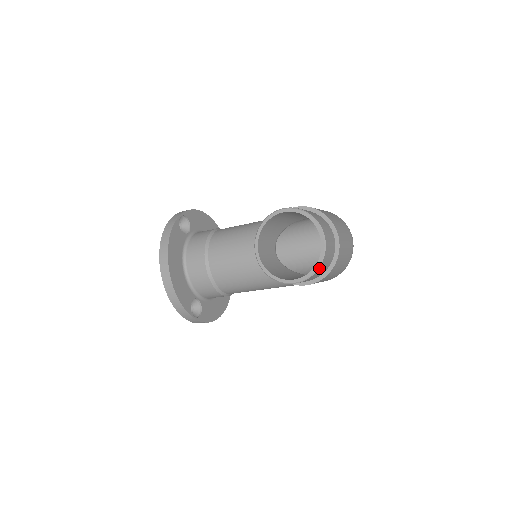
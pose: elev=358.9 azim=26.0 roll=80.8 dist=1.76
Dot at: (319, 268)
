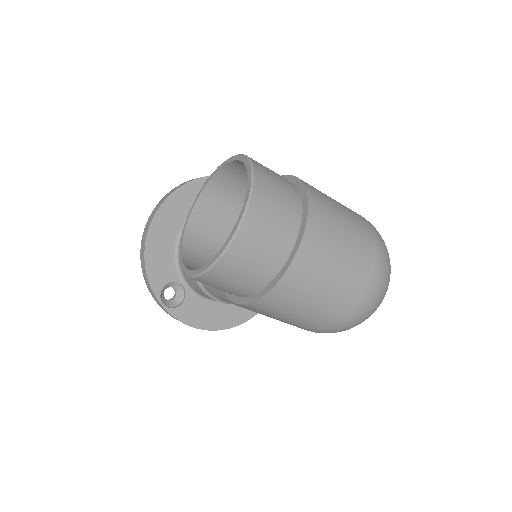
Dot at: (220, 263)
